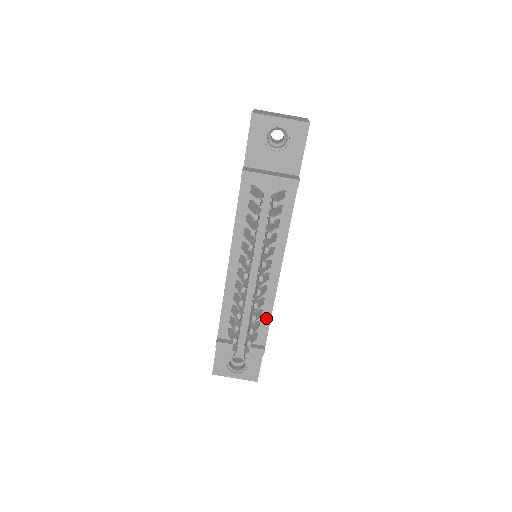
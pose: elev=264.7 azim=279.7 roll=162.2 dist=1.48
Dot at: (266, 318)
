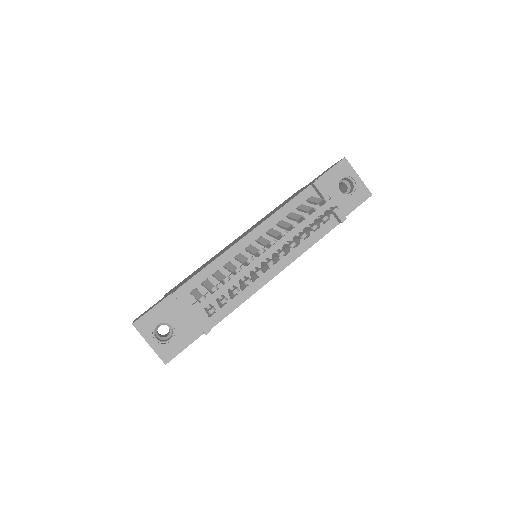
Dot at: (234, 304)
